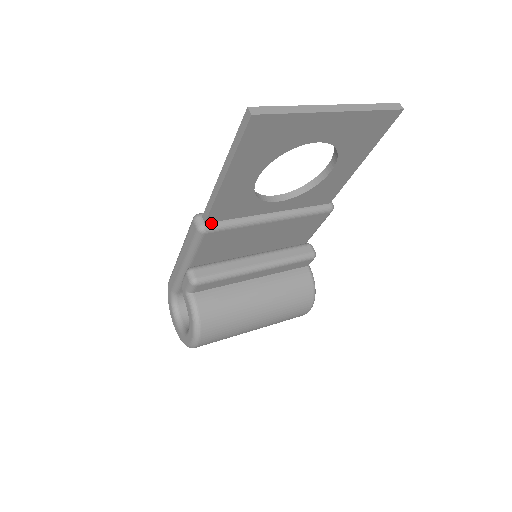
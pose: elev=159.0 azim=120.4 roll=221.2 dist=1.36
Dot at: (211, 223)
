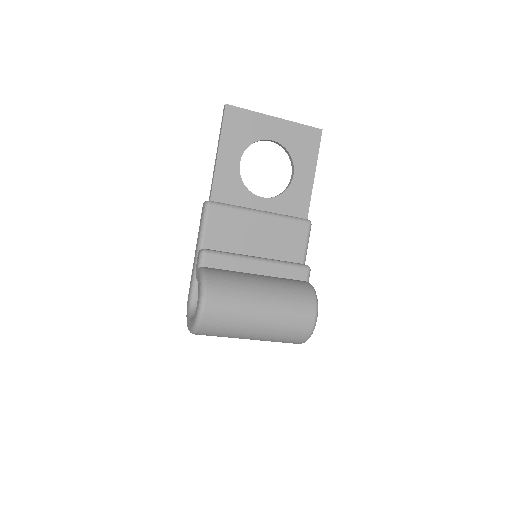
Dot at: (214, 201)
